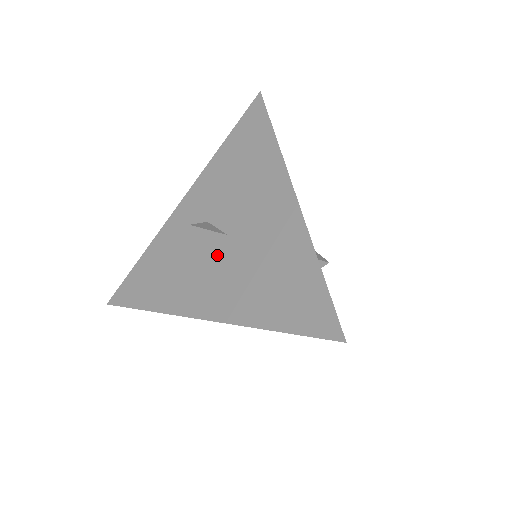
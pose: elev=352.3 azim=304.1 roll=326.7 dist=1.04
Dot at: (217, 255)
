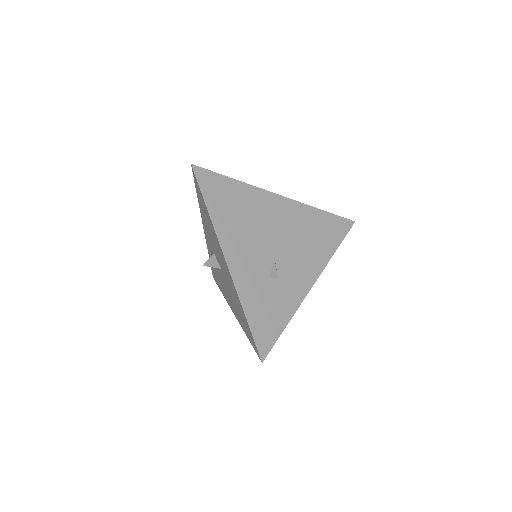
Dot at: (223, 279)
